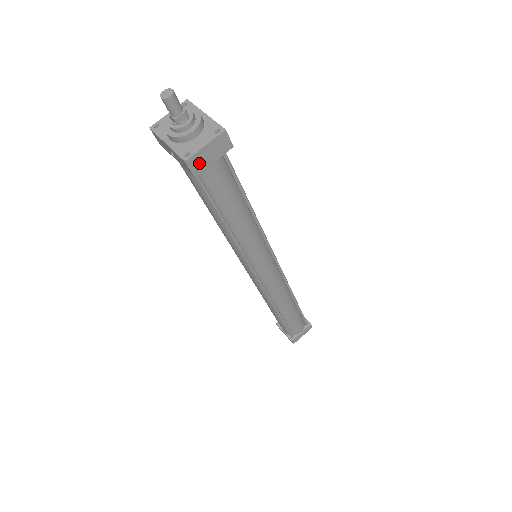
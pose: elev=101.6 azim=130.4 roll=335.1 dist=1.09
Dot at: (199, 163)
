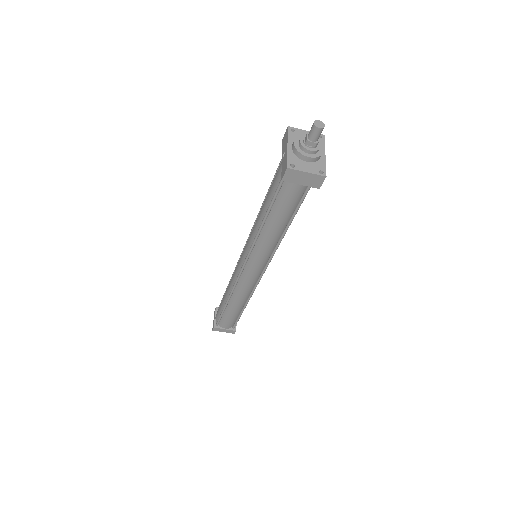
Dot at: (293, 177)
